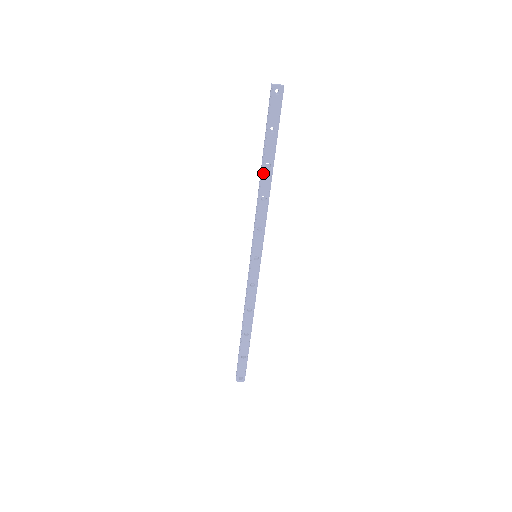
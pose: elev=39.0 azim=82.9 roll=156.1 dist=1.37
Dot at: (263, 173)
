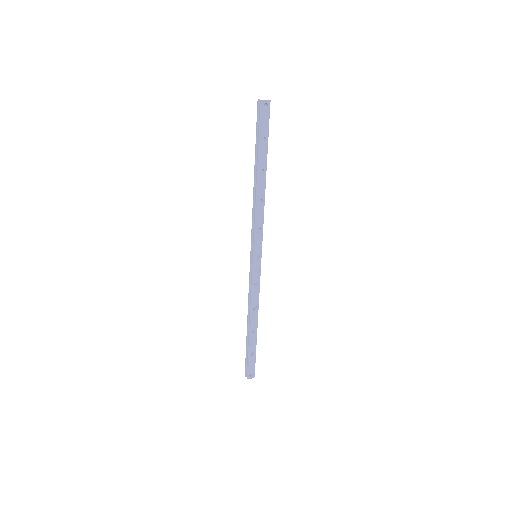
Dot at: (258, 179)
